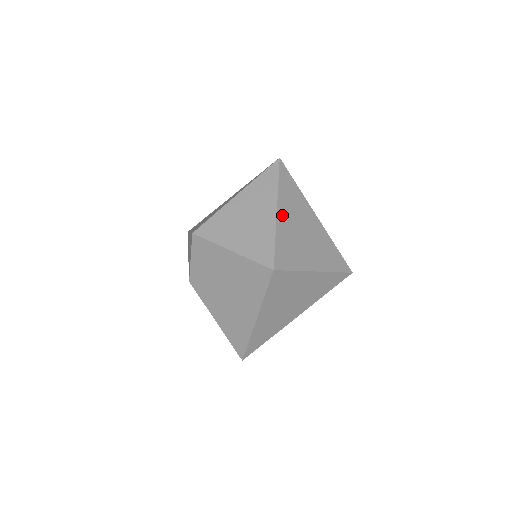
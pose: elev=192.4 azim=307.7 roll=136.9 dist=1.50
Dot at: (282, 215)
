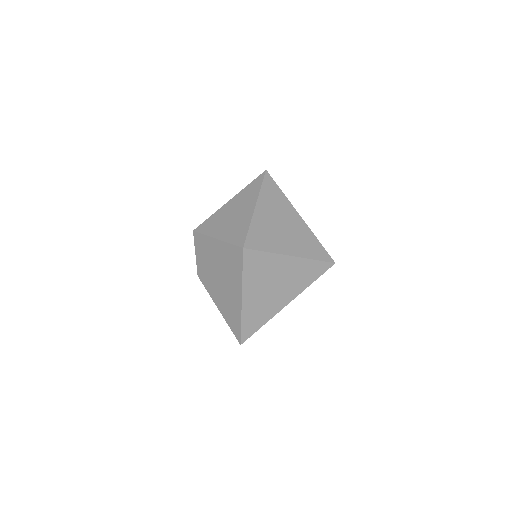
Dot at: (260, 210)
